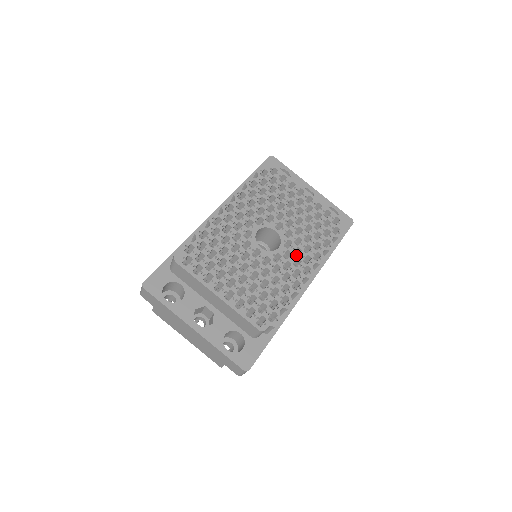
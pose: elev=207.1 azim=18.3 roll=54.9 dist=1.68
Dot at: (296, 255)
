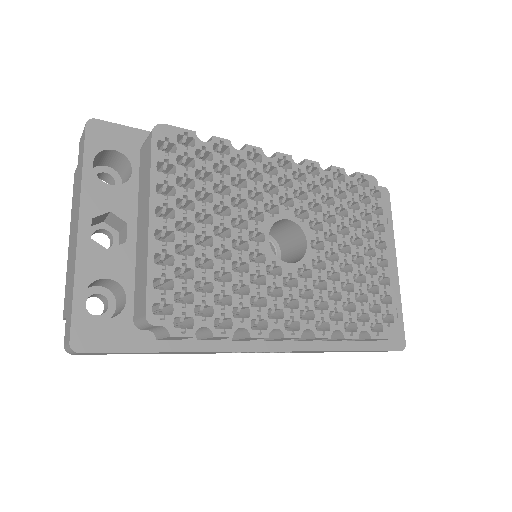
Dot at: (300, 297)
